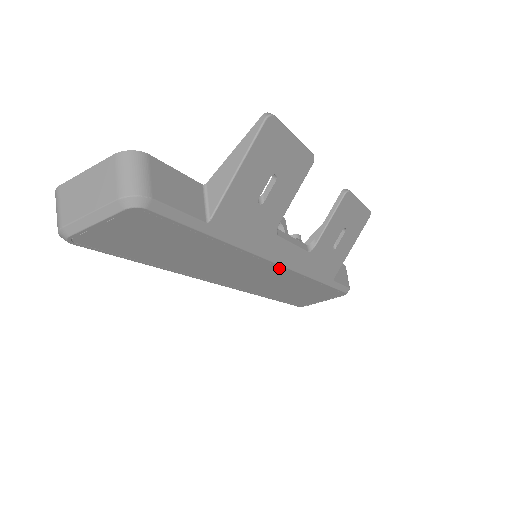
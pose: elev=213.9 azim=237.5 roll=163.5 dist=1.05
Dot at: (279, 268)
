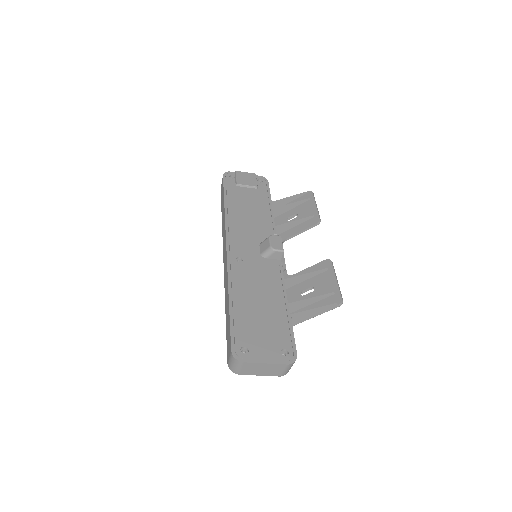
Dot at: occluded
